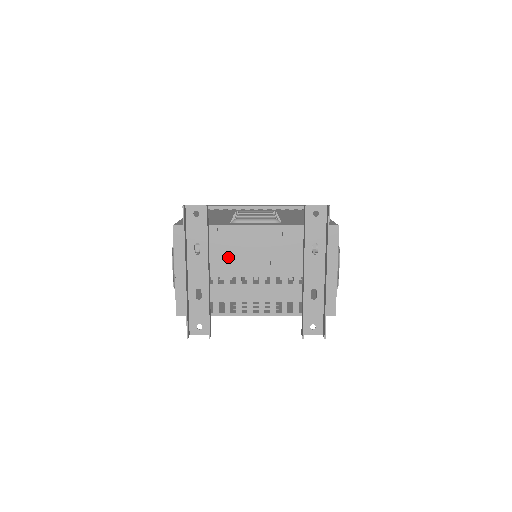
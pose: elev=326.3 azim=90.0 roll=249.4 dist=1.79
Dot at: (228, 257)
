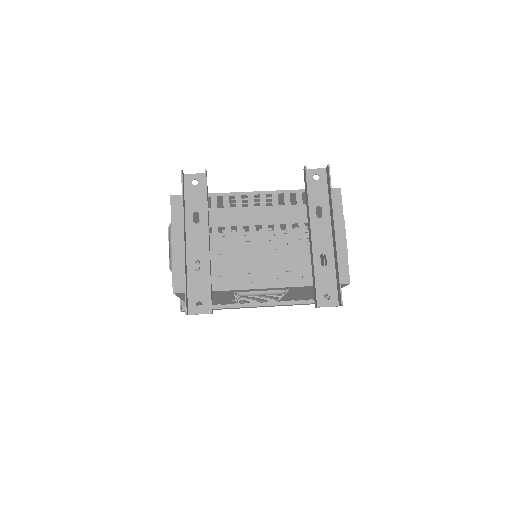
Dot at: (229, 225)
